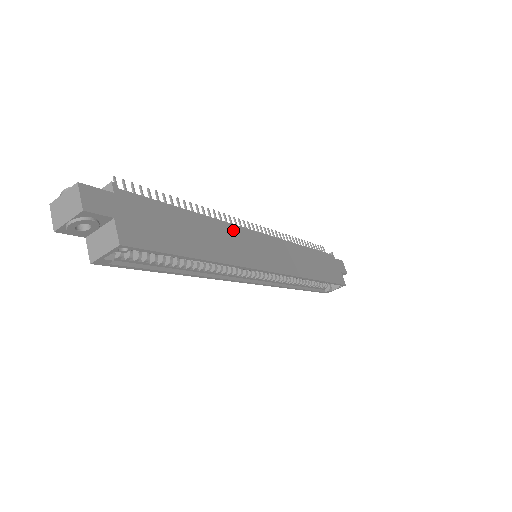
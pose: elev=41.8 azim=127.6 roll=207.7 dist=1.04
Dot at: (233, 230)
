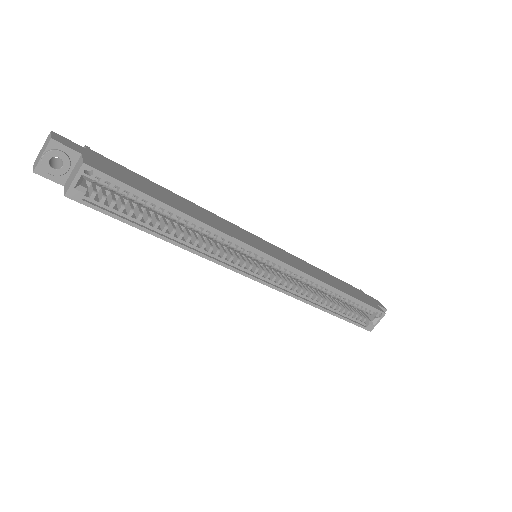
Dot at: (219, 219)
